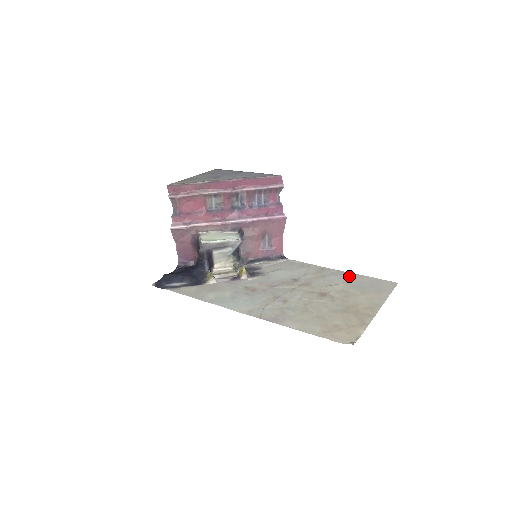
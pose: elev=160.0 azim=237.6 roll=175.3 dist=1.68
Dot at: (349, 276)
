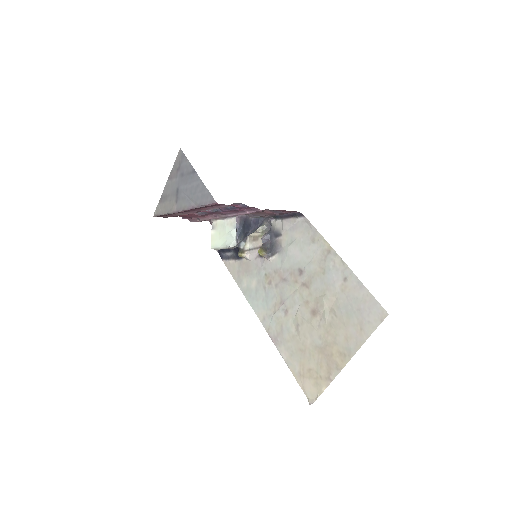
Dot at: (346, 280)
